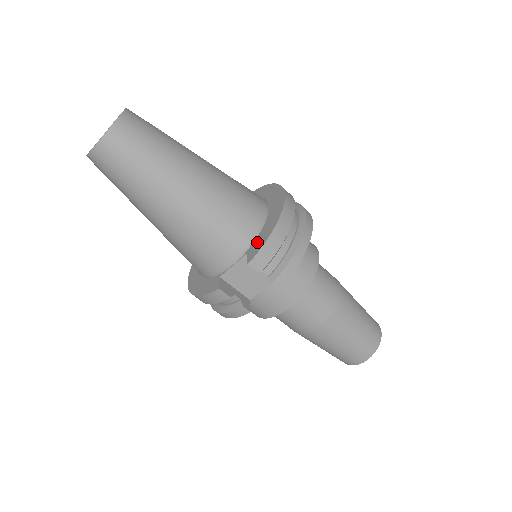
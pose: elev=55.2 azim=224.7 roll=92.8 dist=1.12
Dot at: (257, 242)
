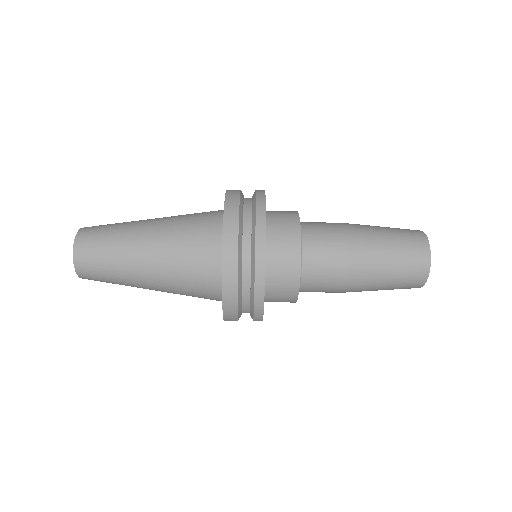
Dot at: occluded
